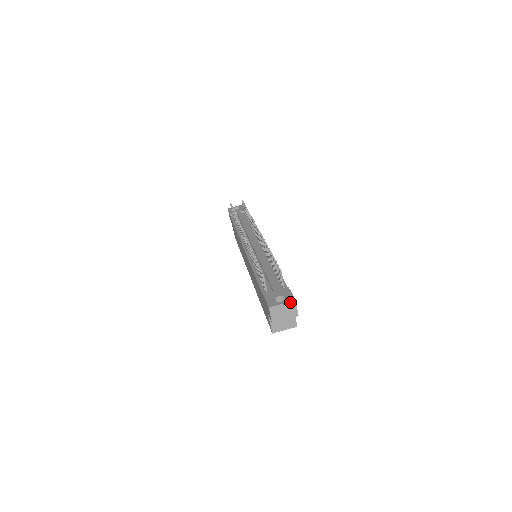
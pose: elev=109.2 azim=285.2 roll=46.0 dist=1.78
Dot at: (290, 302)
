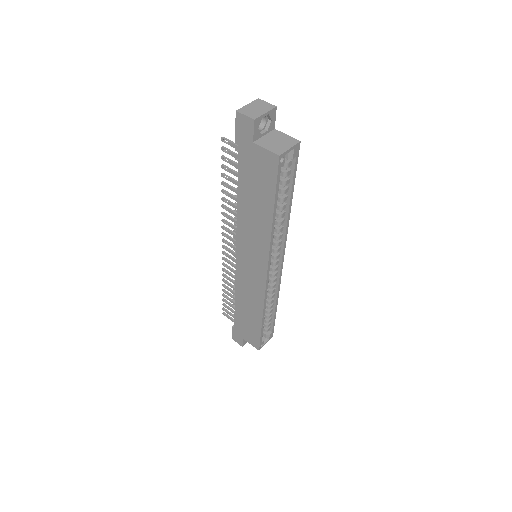
Dot at: (254, 101)
